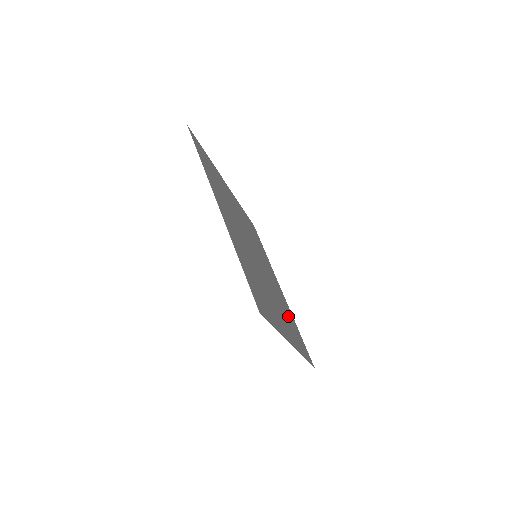
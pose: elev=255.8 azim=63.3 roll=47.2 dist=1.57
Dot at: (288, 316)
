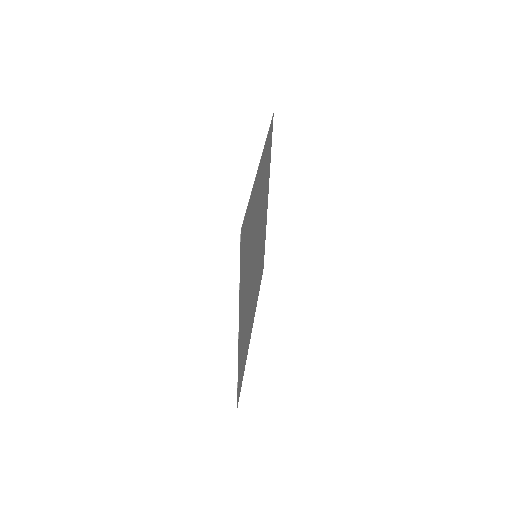
Dot at: (246, 337)
